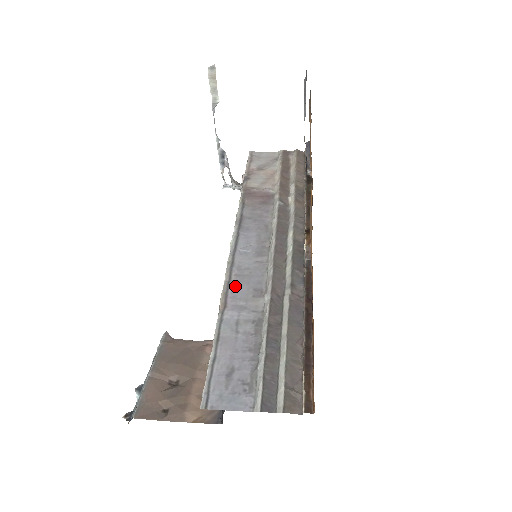
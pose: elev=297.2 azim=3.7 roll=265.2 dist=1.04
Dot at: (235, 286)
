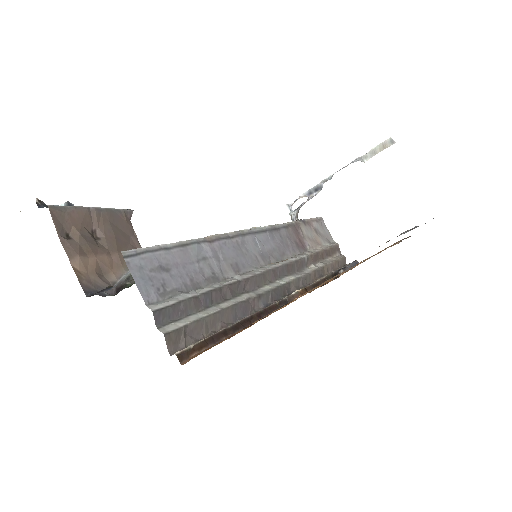
Dot at: (229, 244)
